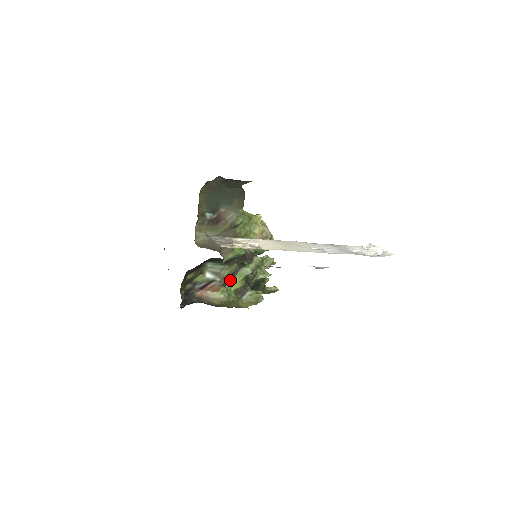
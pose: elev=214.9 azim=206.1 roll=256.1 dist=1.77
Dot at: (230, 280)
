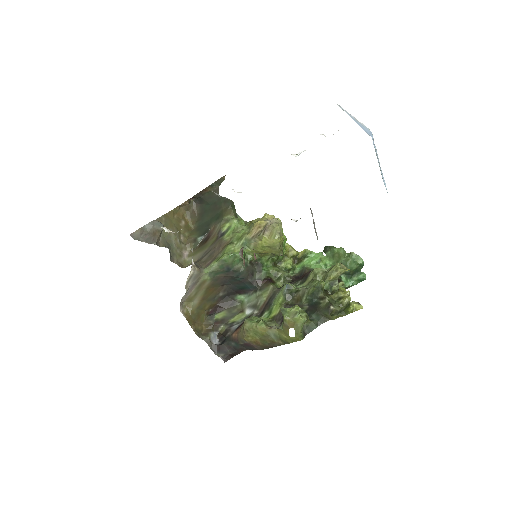
Dot at: (268, 308)
